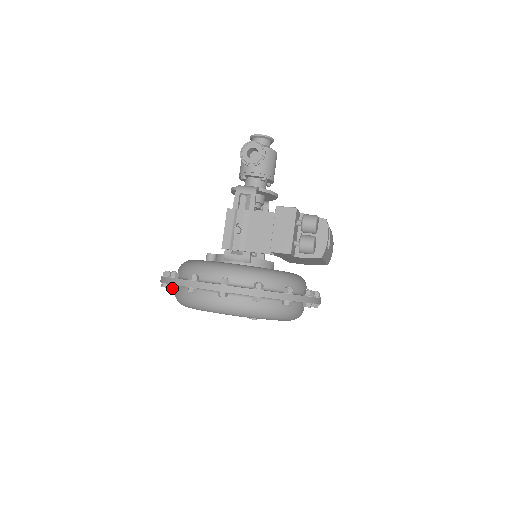
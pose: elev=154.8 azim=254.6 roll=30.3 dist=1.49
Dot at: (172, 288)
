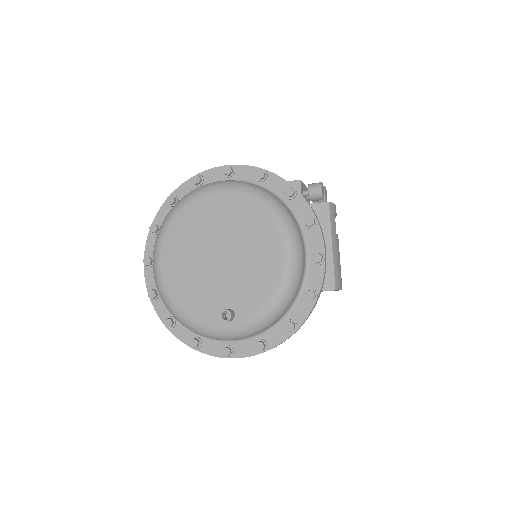
Dot at: (172, 196)
